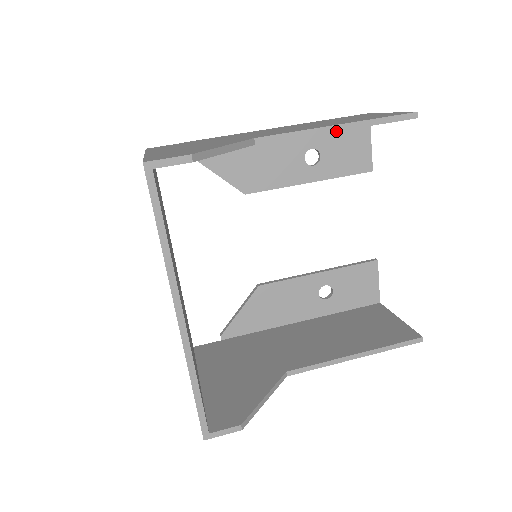
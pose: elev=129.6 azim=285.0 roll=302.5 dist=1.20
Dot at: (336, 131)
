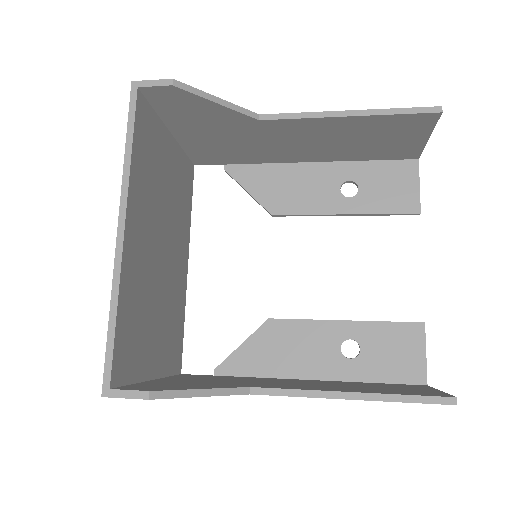
Dot at: (344, 116)
